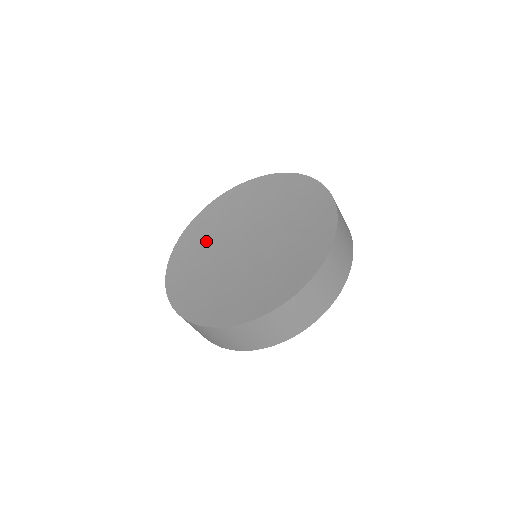
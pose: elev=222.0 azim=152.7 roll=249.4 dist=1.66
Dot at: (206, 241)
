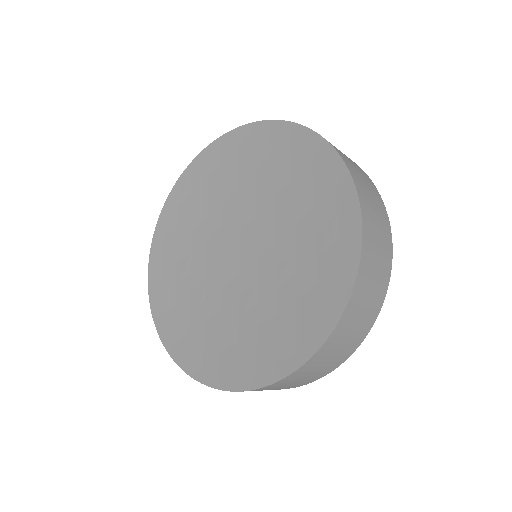
Dot at: (201, 208)
